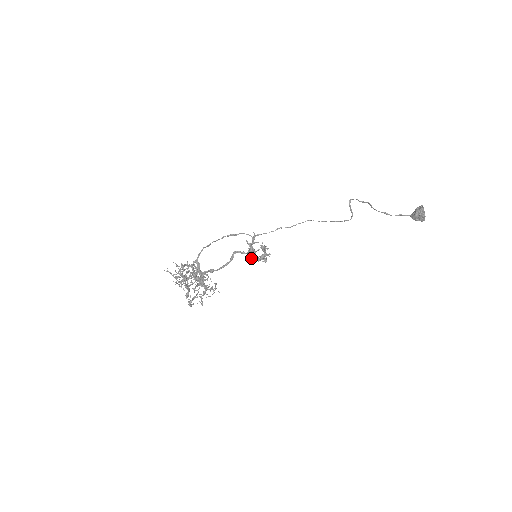
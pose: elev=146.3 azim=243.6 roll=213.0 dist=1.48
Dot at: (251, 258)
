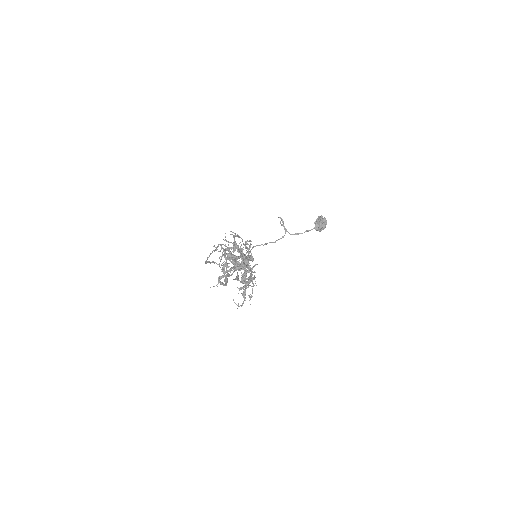
Dot at: occluded
